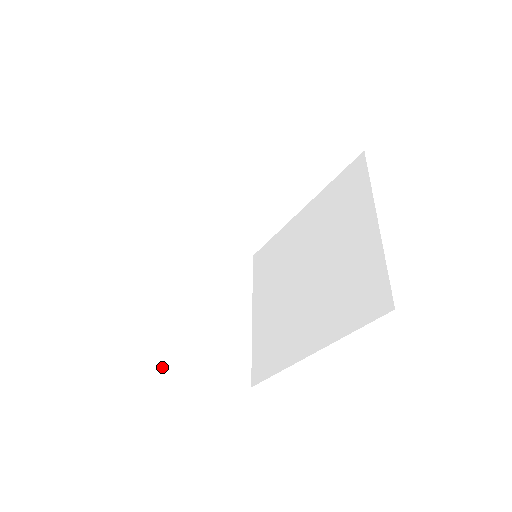
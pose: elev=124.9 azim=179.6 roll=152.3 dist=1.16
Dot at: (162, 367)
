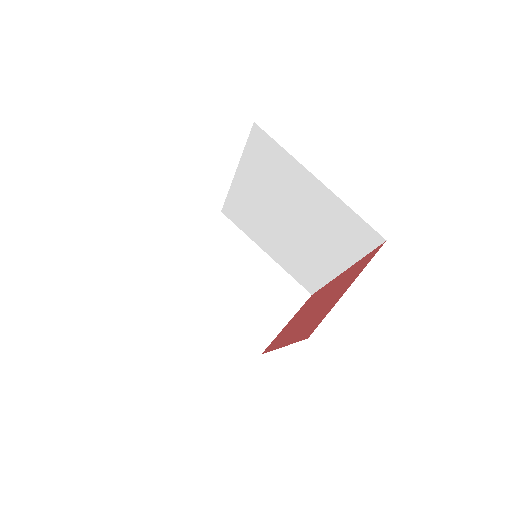
Dot at: (264, 348)
